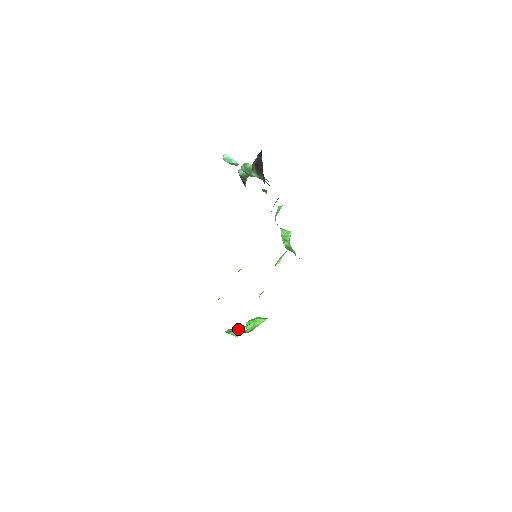
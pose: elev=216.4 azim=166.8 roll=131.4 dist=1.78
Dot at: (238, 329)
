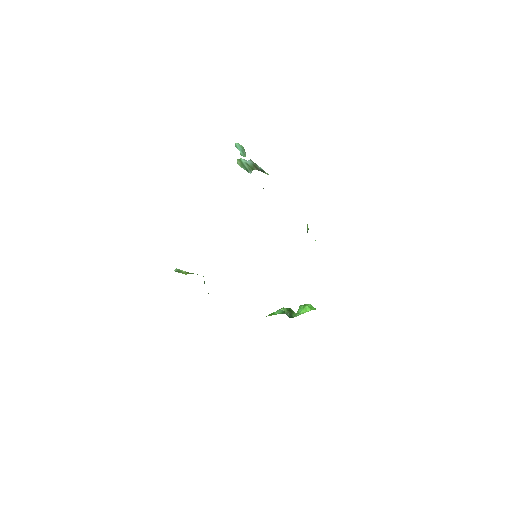
Dot at: (271, 314)
